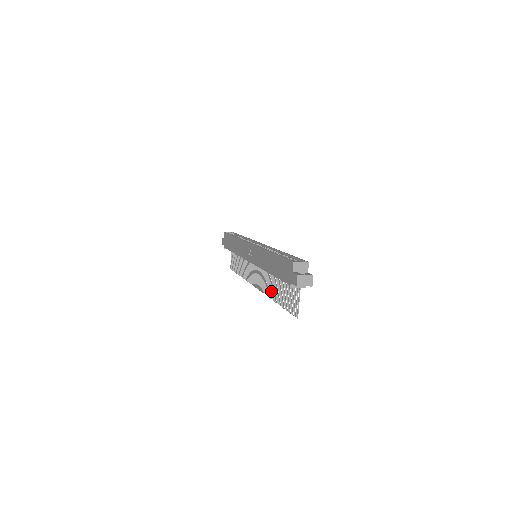
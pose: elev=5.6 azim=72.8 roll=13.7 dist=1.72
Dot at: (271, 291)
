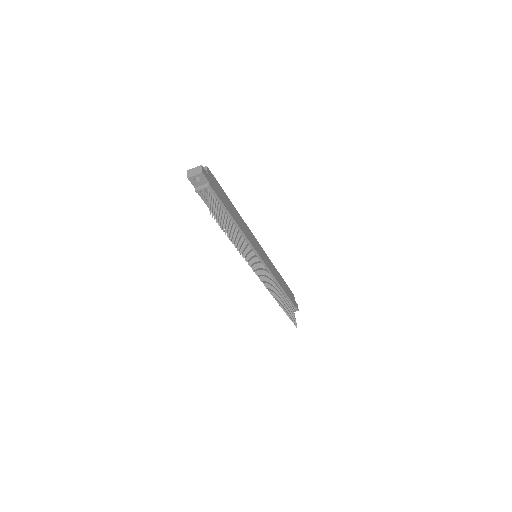
Dot at: (243, 252)
